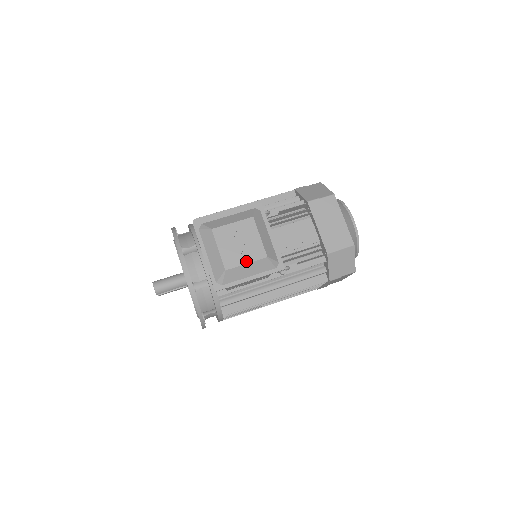
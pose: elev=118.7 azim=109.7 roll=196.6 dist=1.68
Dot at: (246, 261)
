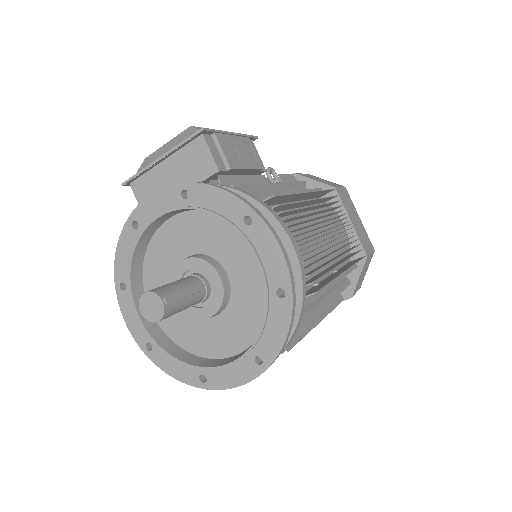
Dot at: occluded
